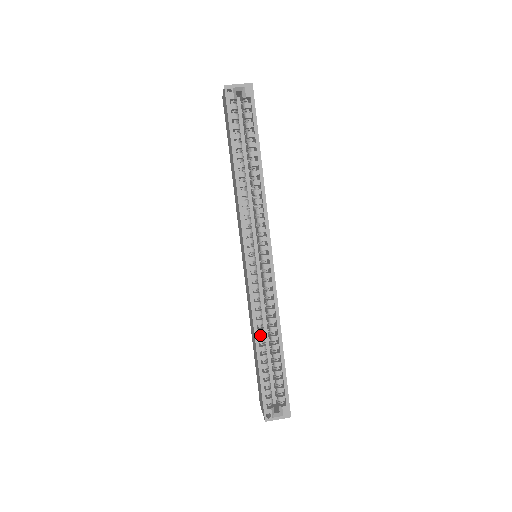
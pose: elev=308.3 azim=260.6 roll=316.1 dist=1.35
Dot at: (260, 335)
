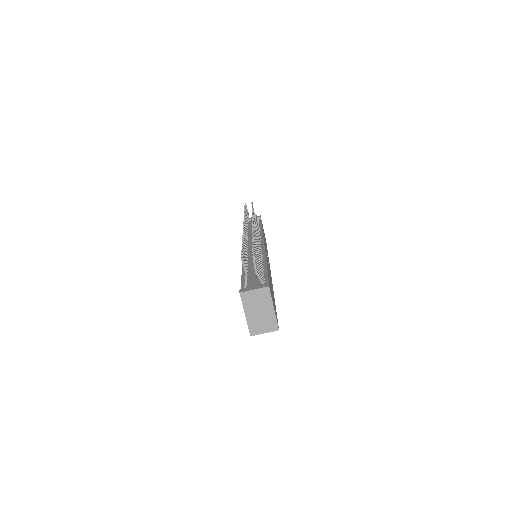
Dot at: occluded
